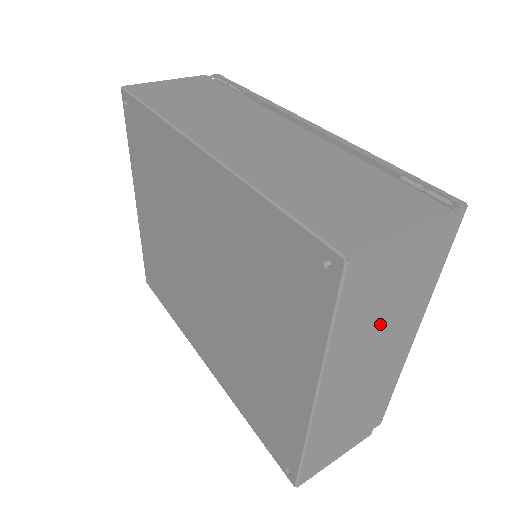
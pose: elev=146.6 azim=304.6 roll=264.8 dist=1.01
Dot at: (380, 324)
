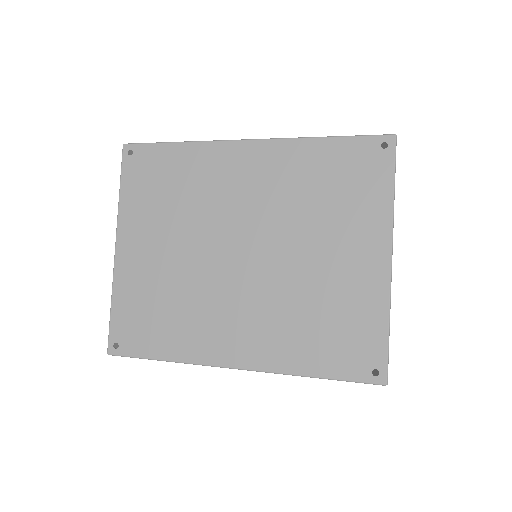
Dot at: occluded
